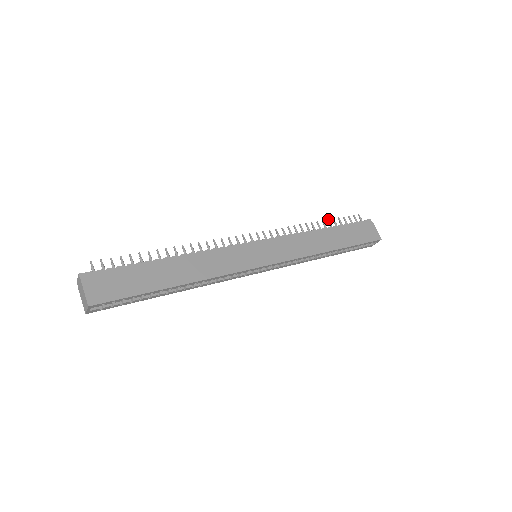
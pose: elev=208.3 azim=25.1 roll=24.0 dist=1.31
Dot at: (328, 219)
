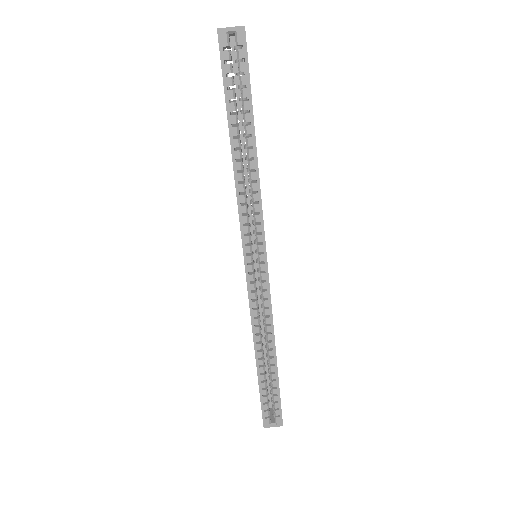
Dot at: occluded
